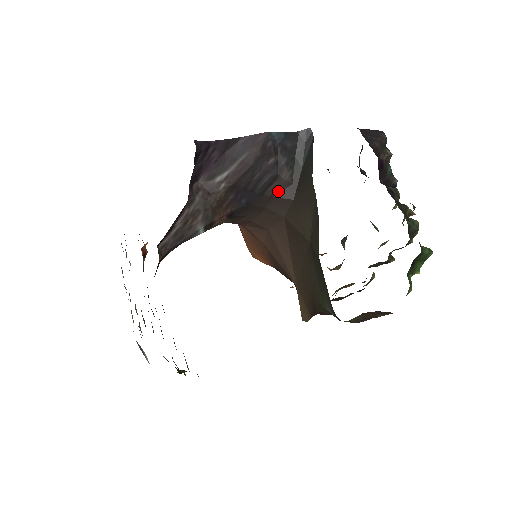
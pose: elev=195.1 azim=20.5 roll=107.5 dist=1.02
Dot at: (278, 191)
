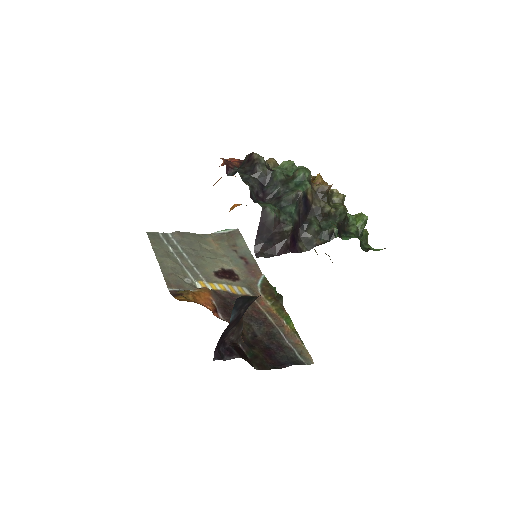
Dot at: occluded
